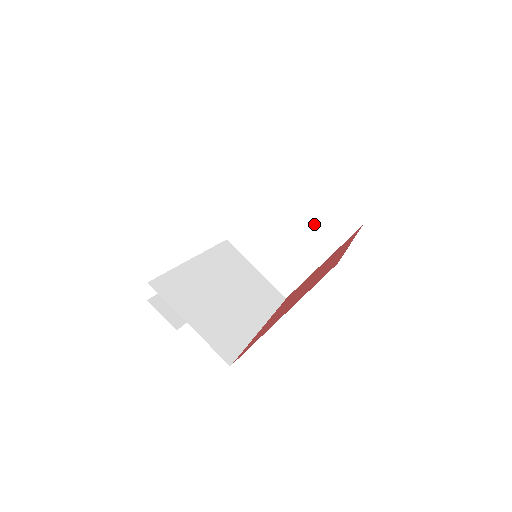
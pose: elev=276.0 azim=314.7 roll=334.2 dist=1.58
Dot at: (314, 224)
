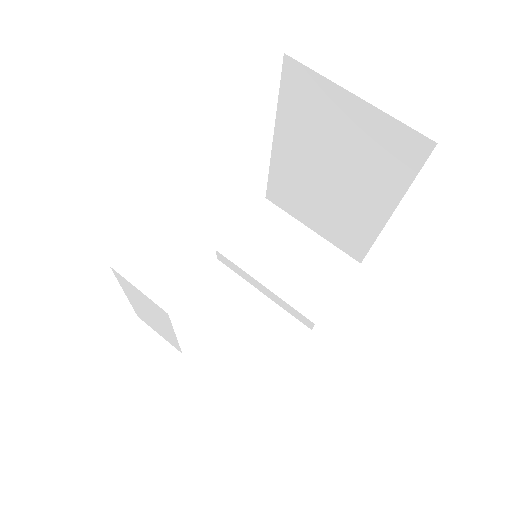
Dot at: (300, 269)
